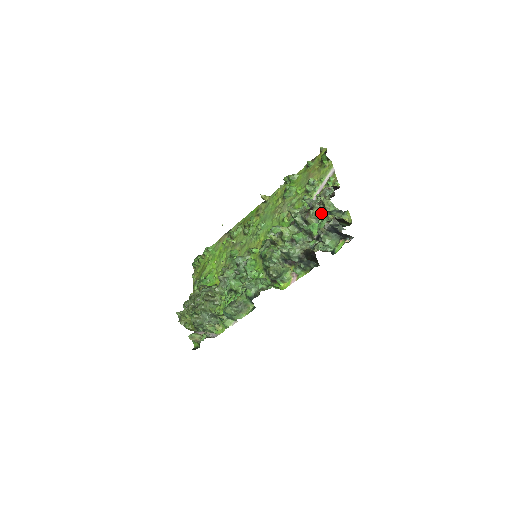
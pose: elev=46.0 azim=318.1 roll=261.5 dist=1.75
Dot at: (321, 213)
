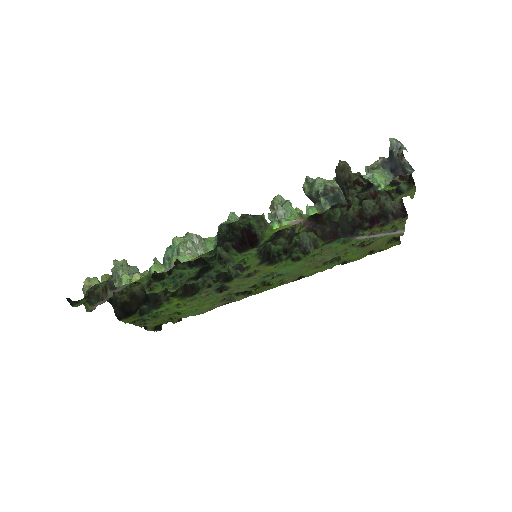
Dot at: occluded
